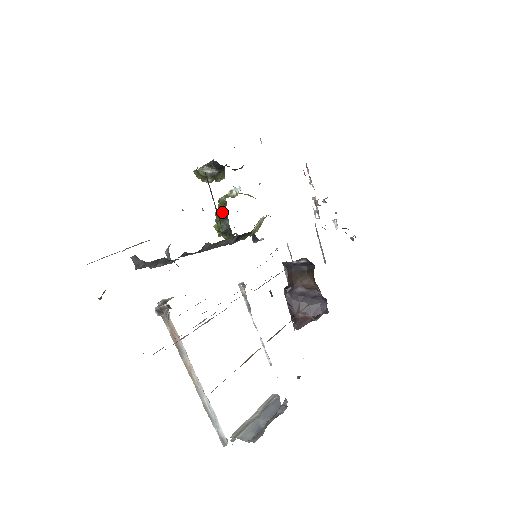
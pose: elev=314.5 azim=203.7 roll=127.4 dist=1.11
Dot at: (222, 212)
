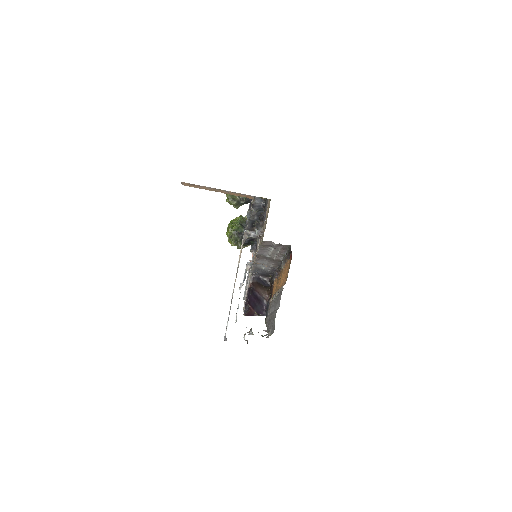
Dot at: (242, 222)
